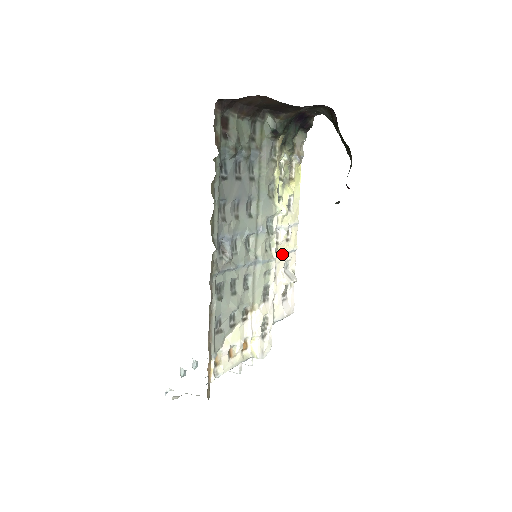
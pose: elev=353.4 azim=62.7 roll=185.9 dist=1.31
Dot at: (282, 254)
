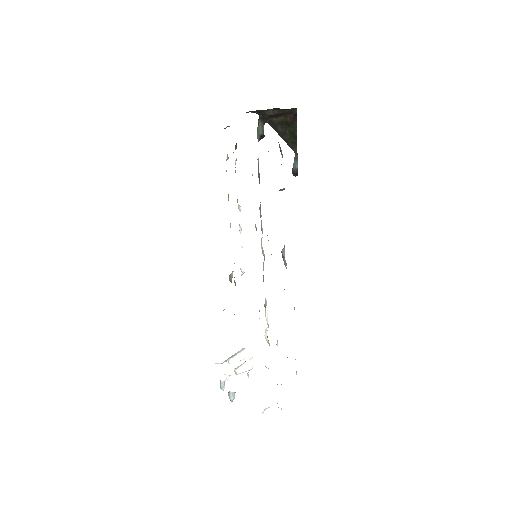
Dot at: occluded
